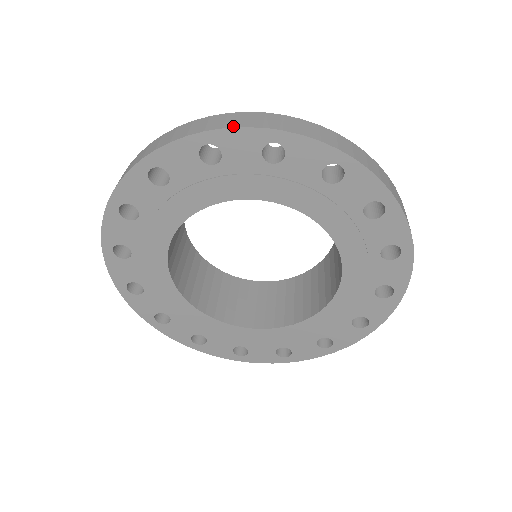
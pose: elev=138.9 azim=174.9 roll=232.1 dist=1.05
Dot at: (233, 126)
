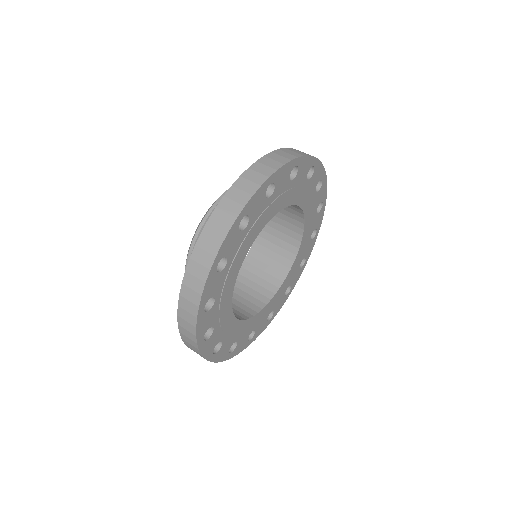
Dot at: (321, 163)
